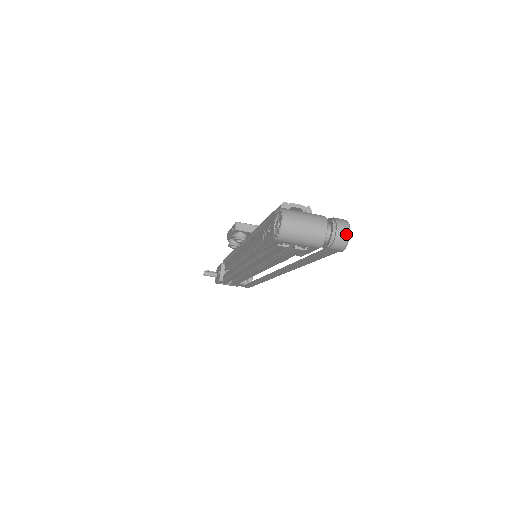
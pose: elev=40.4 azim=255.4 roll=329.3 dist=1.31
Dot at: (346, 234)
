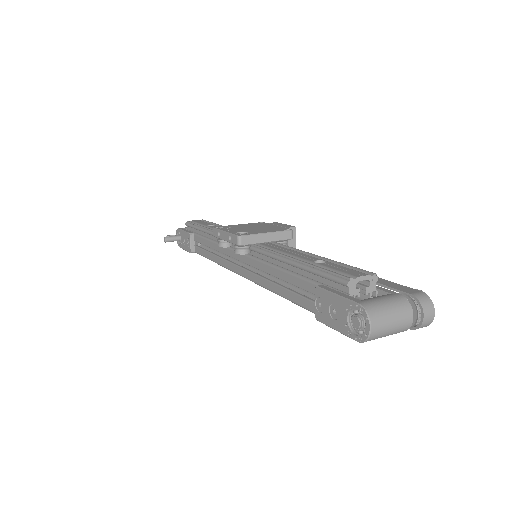
Dot at: (432, 317)
